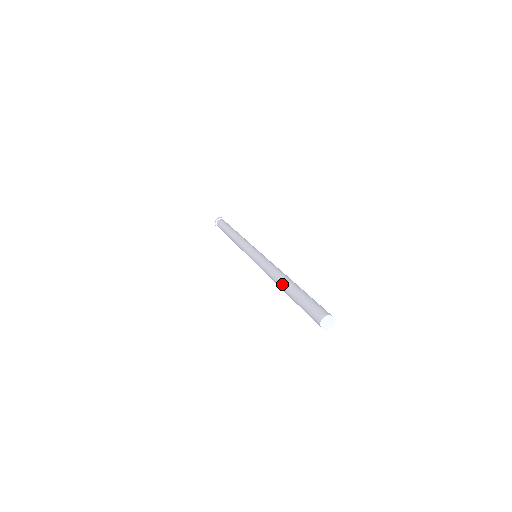
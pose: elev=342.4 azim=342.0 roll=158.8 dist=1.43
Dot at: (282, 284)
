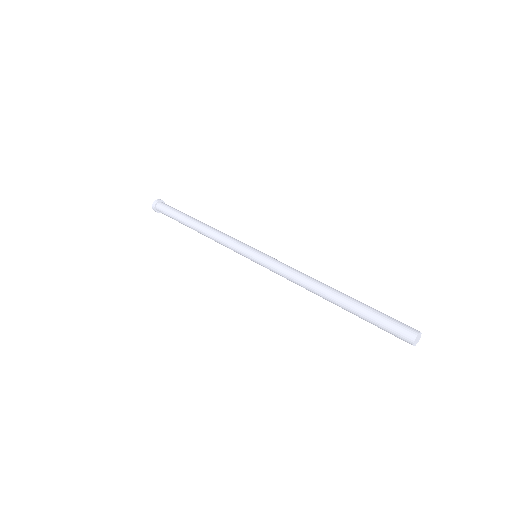
Dot at: (330, 296)
